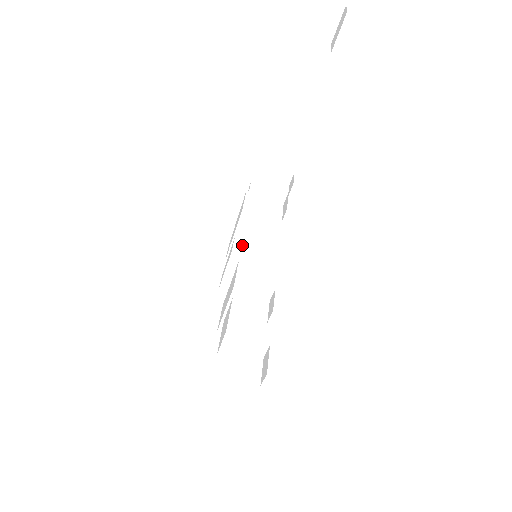
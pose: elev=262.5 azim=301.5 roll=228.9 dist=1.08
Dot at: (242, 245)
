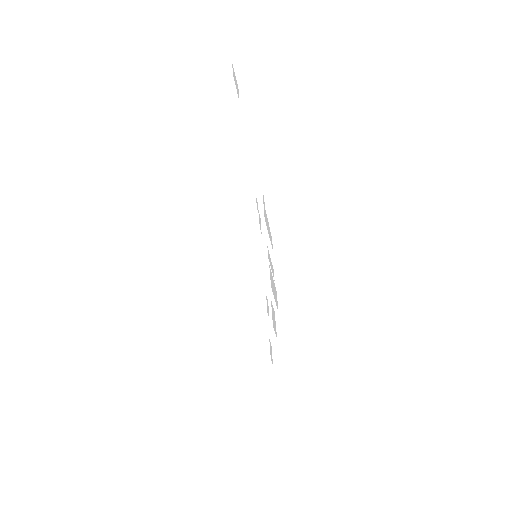
Dot at: (242, 254)
